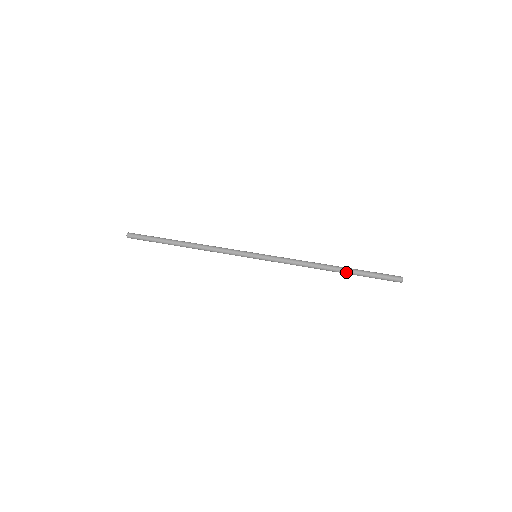
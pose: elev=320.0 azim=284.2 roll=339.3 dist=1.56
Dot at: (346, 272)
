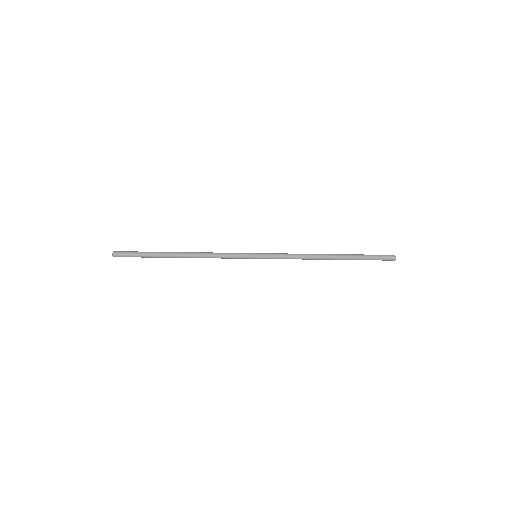
Dot at: (345, 258)
